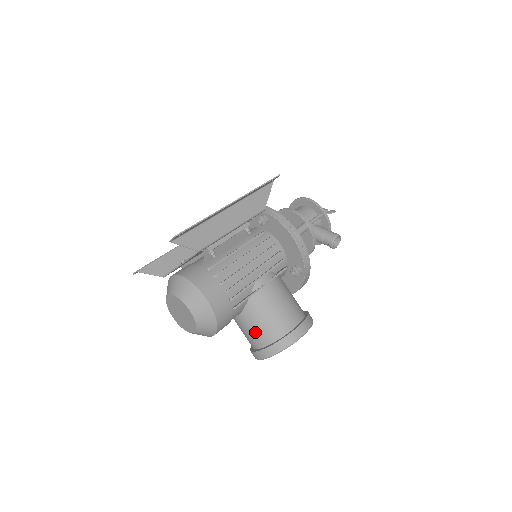
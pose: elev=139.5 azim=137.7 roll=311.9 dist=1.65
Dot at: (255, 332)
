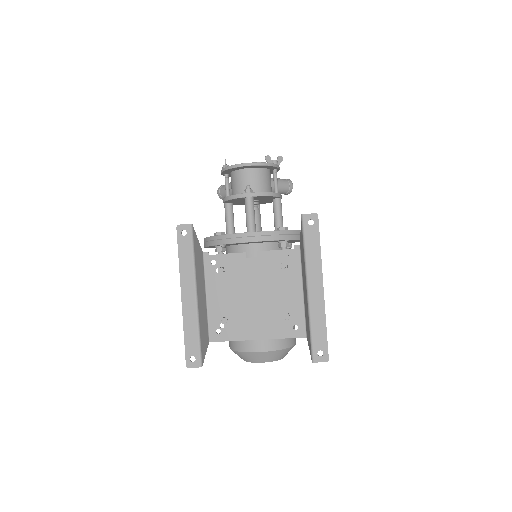
Dot at: occluded
